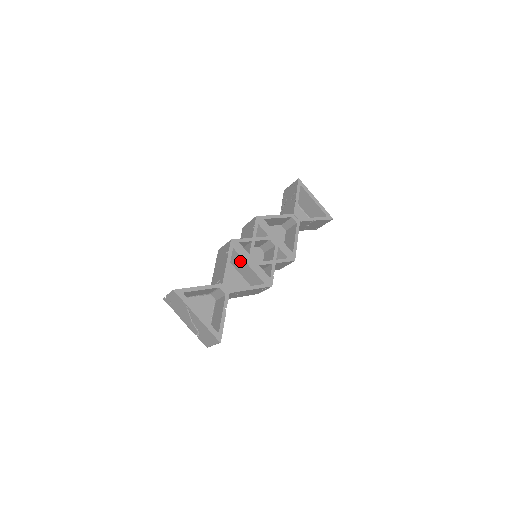
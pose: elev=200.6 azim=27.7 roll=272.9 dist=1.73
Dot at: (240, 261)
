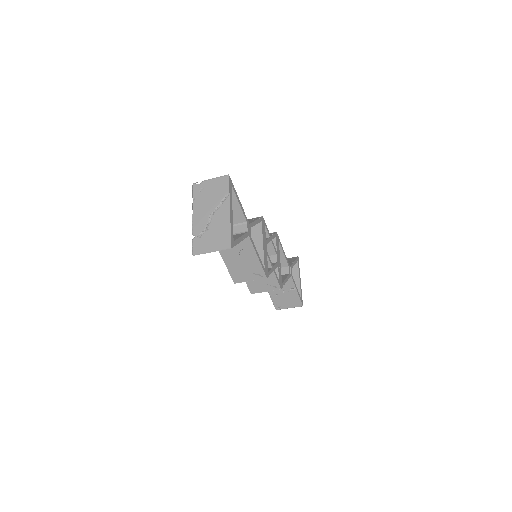
Dot at: (256, 237)
